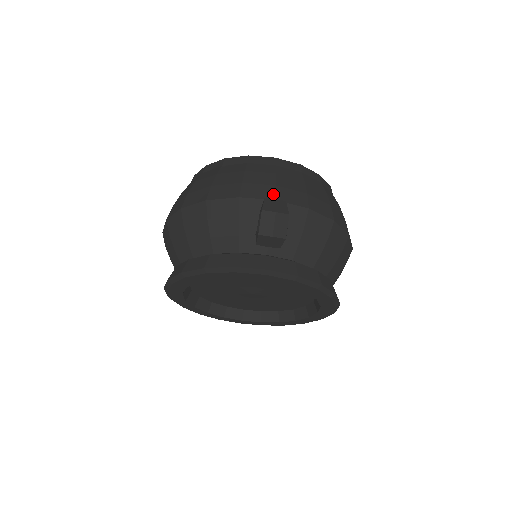
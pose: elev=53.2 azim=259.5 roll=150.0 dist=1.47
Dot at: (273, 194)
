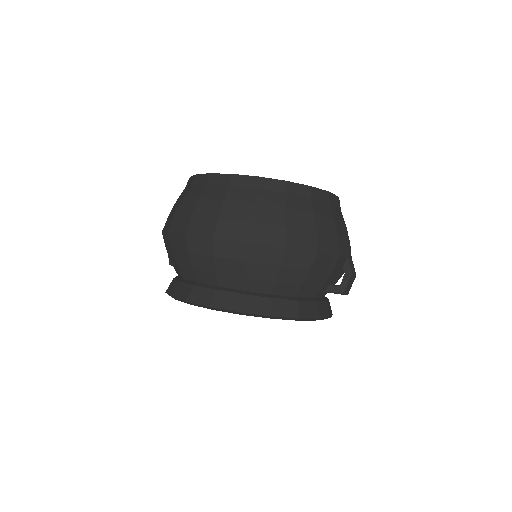
Dot at: (350, 251)
